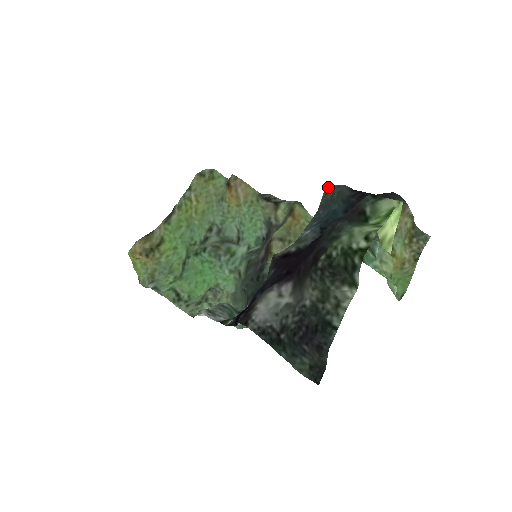
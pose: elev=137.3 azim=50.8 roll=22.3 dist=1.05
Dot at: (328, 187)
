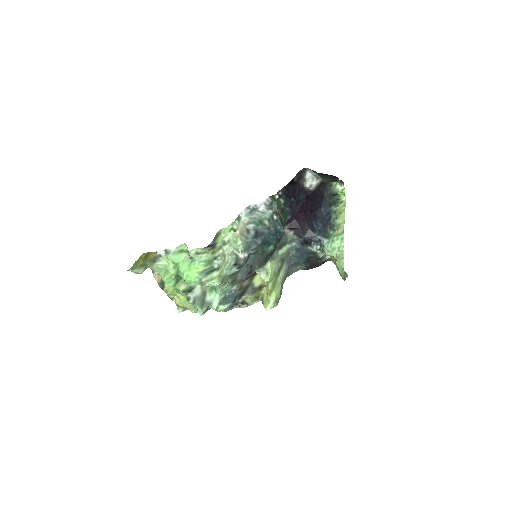
Dot at: (289, 275)
